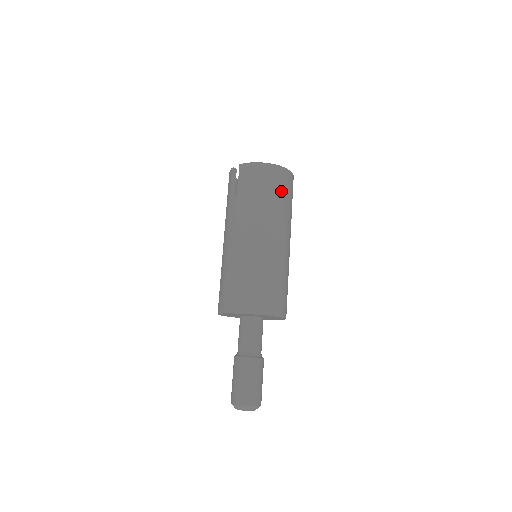
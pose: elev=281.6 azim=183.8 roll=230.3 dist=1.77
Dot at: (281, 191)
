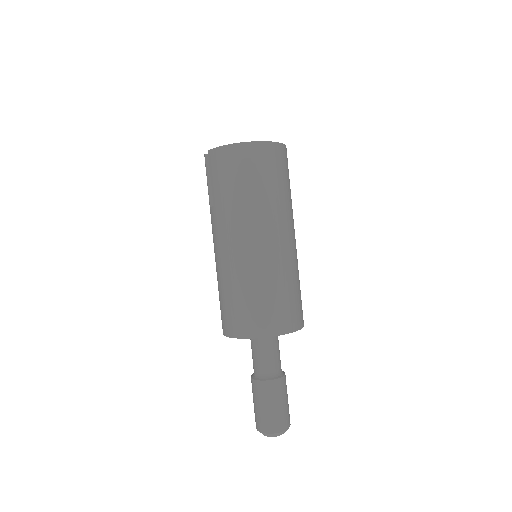
Dot at: (262, 175)
